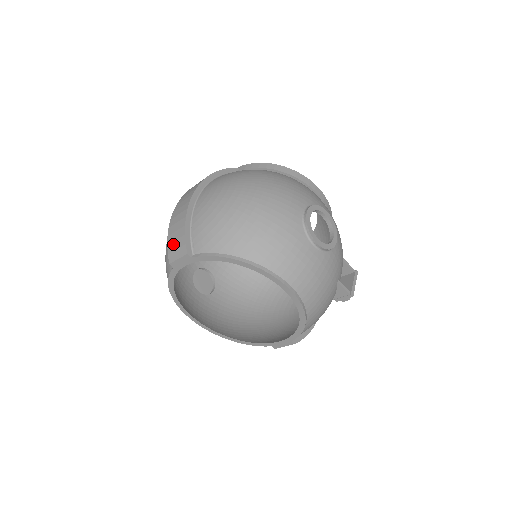
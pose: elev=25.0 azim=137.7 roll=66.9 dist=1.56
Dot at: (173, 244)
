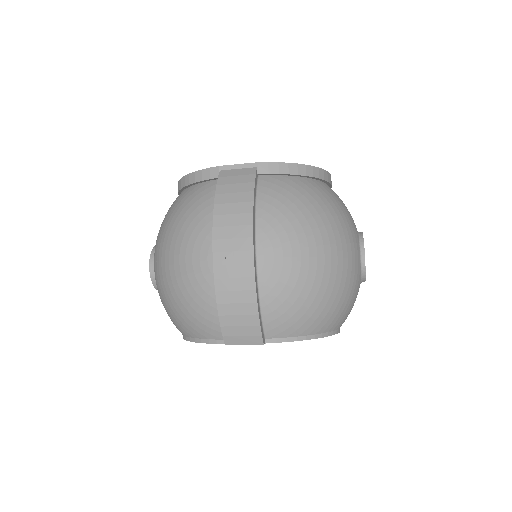
Dot at: (235, 329)
